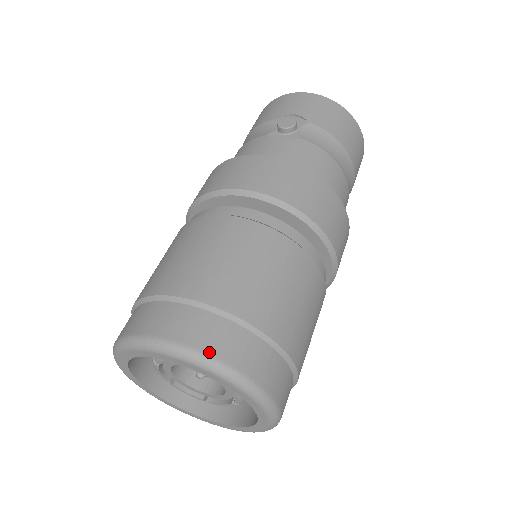
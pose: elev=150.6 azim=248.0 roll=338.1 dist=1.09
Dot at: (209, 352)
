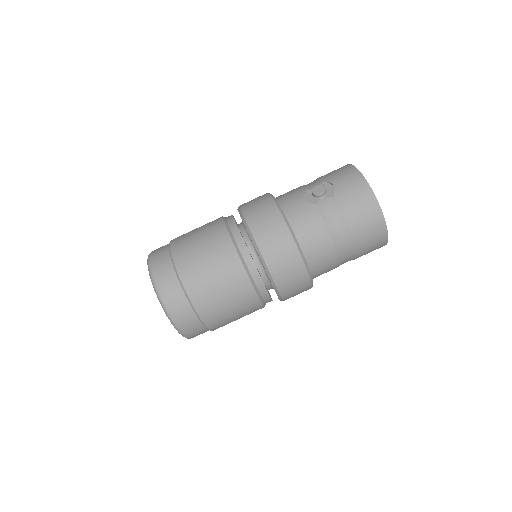
Dot at: (158, 282)
